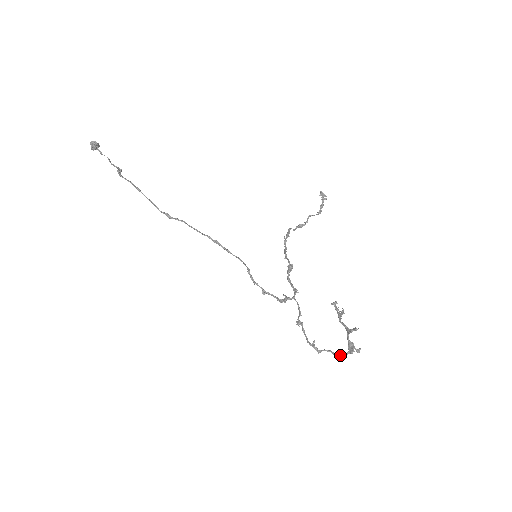
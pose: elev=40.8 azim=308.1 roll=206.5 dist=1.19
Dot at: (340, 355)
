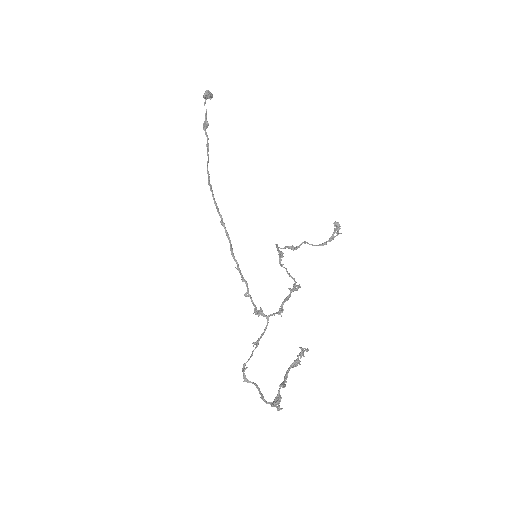
Dot at: (263, 399)
